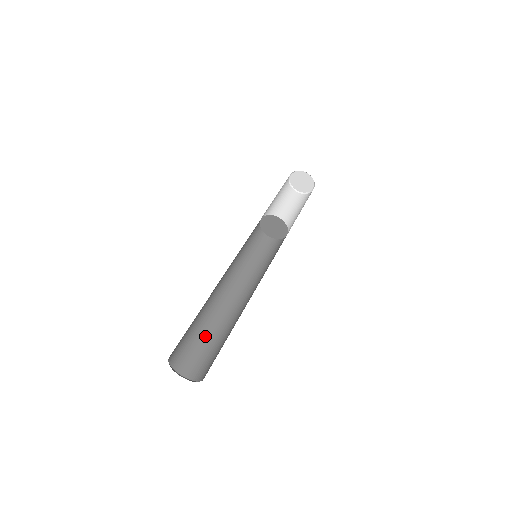
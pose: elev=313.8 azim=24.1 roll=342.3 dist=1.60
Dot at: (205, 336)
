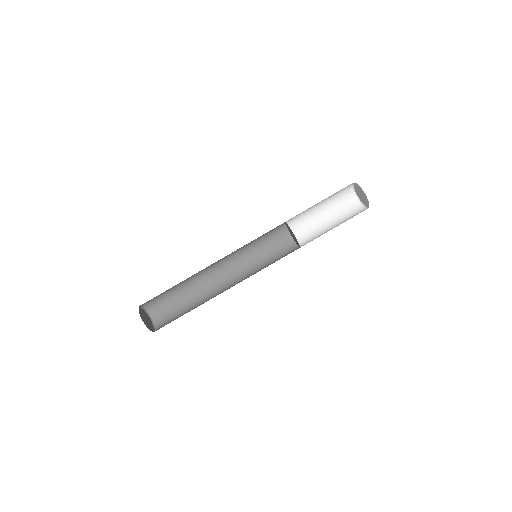
Dot at: (182, 296)
